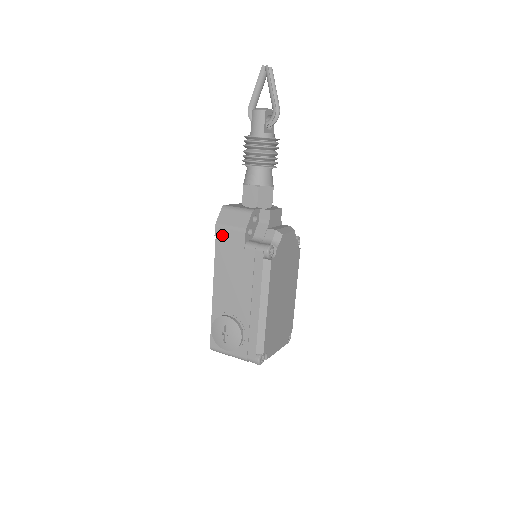
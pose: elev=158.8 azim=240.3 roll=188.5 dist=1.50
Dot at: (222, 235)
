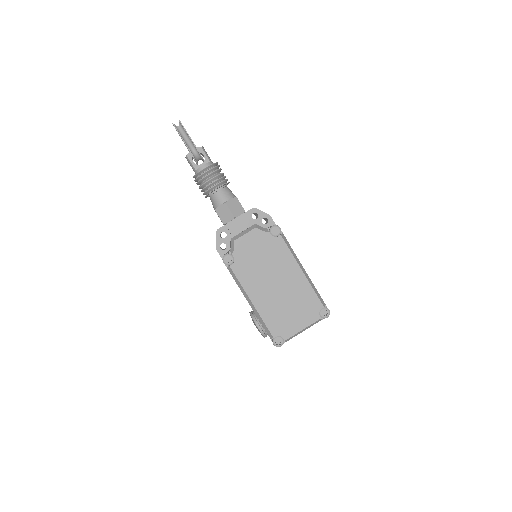
Dot at: occluded
